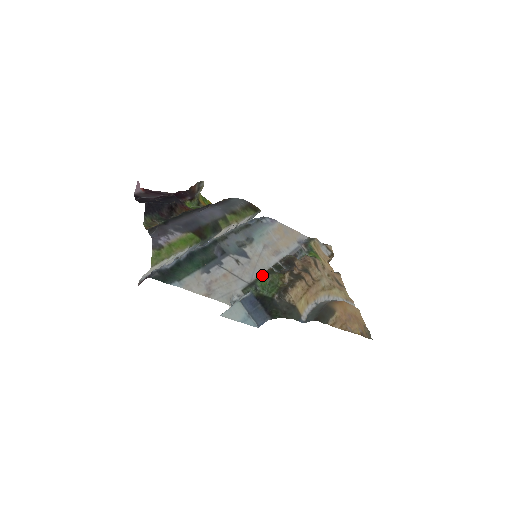
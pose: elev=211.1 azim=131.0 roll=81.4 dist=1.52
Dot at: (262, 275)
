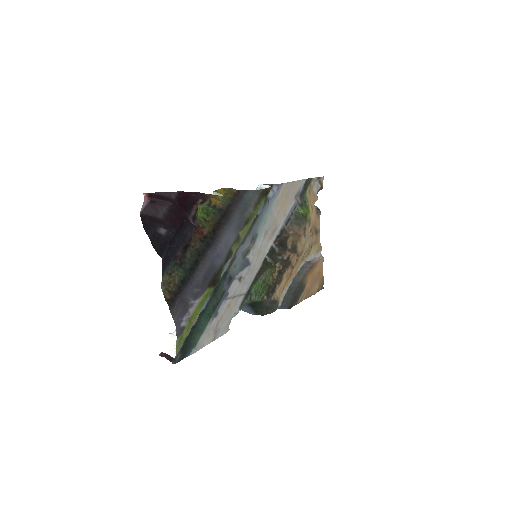
Dot at: (257, 275)
